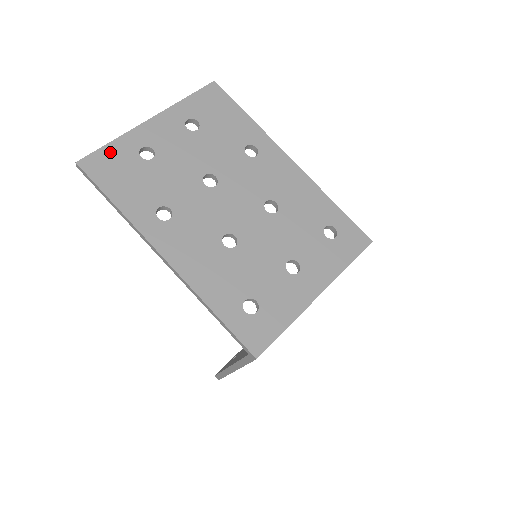
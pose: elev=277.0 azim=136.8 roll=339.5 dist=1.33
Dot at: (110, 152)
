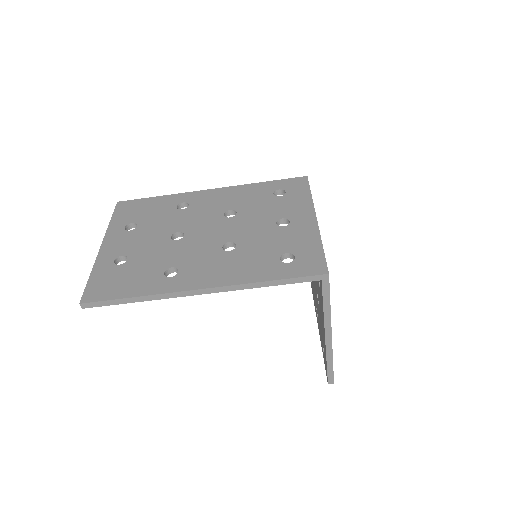
Dot at: (96, 280)
